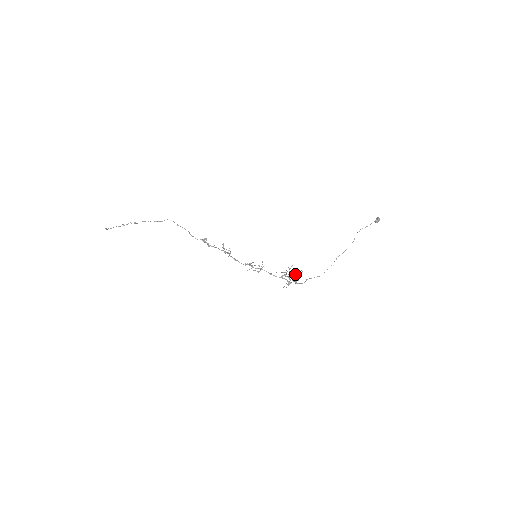
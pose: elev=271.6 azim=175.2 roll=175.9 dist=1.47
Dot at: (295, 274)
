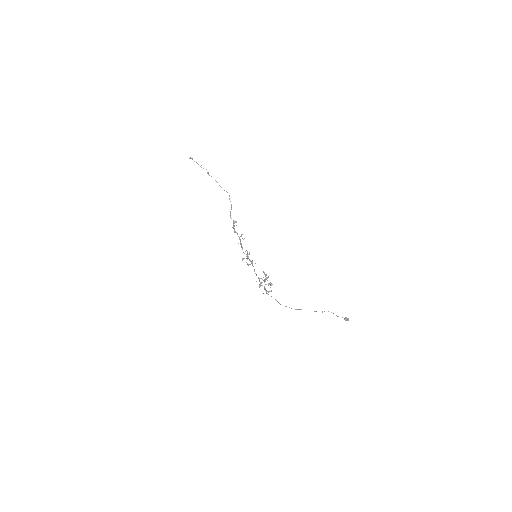
Dot at: (270, 283)
